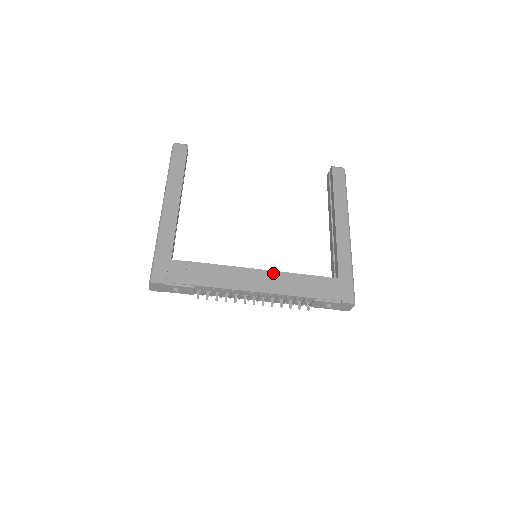
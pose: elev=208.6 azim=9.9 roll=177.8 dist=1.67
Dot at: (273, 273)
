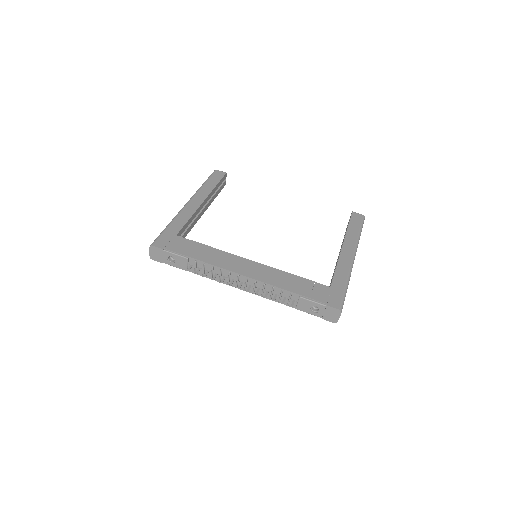
Dot at: (266, 267)
